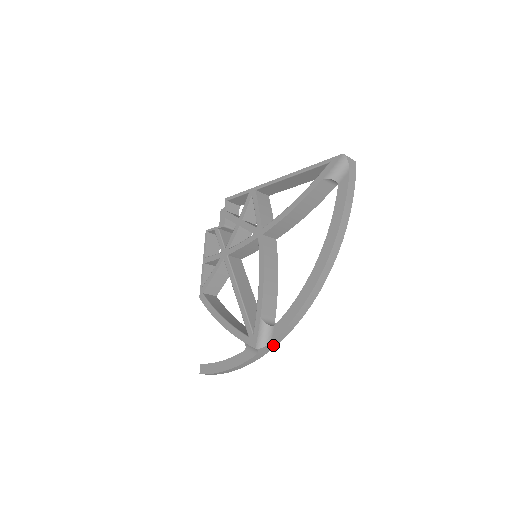
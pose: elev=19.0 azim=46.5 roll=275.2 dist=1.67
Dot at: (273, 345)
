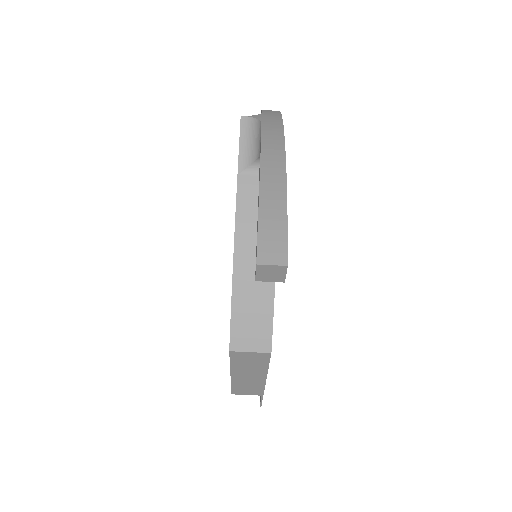
Dot at: (273, 115)
